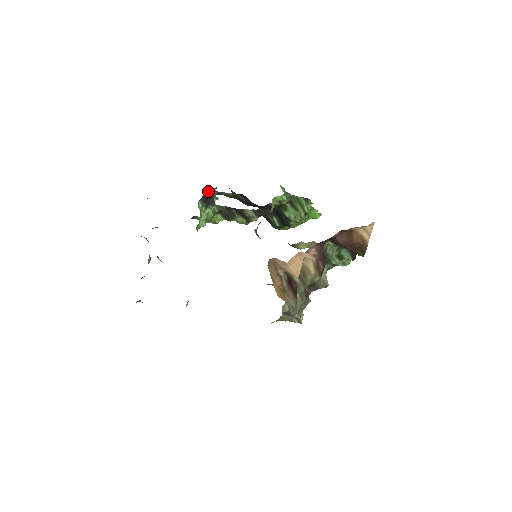
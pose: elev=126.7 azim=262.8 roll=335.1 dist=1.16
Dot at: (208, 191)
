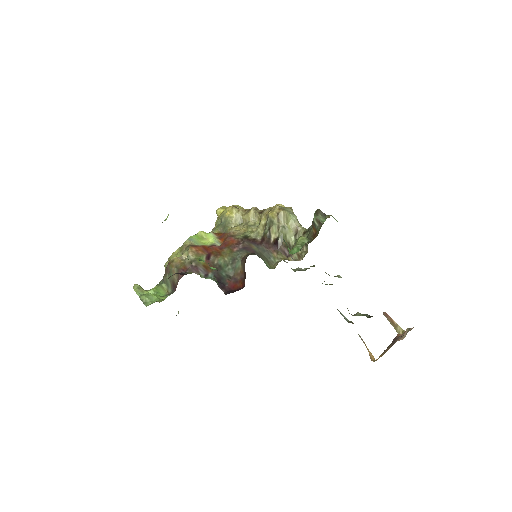
Dot at: occluded
